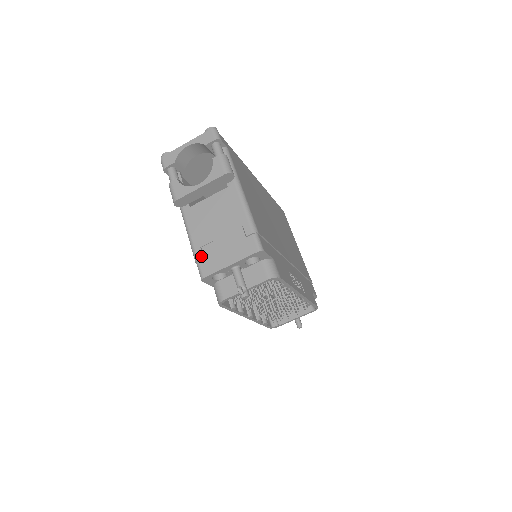
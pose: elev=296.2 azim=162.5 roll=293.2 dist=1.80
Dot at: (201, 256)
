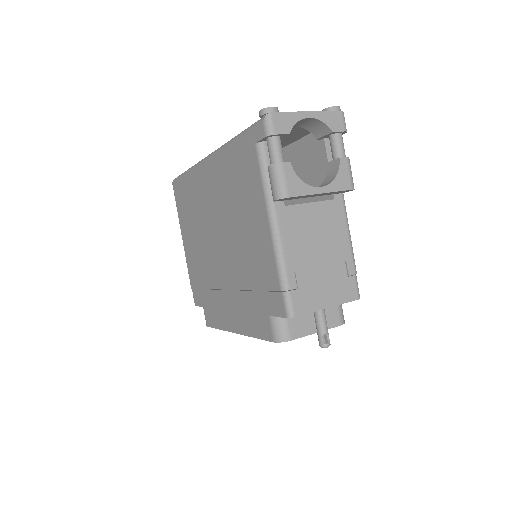
Dot at: (295, 285)
